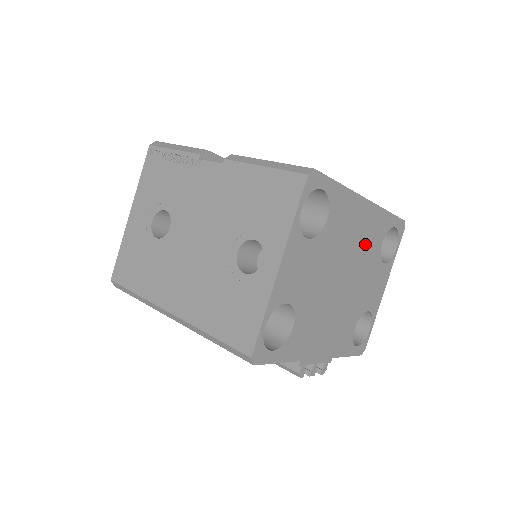
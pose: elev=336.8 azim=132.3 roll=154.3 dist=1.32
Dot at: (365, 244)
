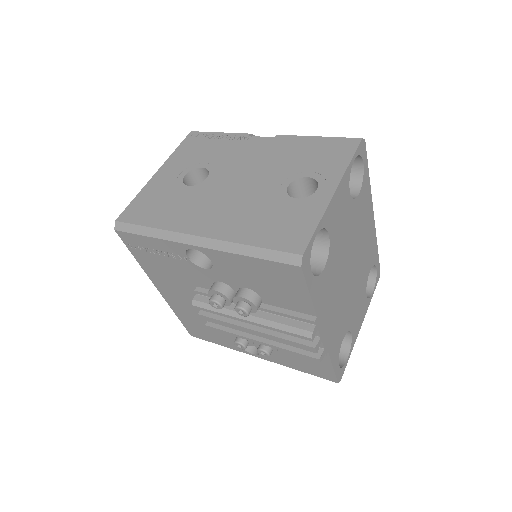
Dot at: (364, 255)
